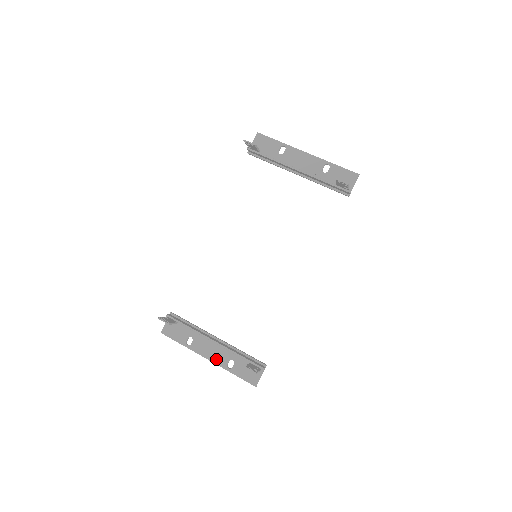
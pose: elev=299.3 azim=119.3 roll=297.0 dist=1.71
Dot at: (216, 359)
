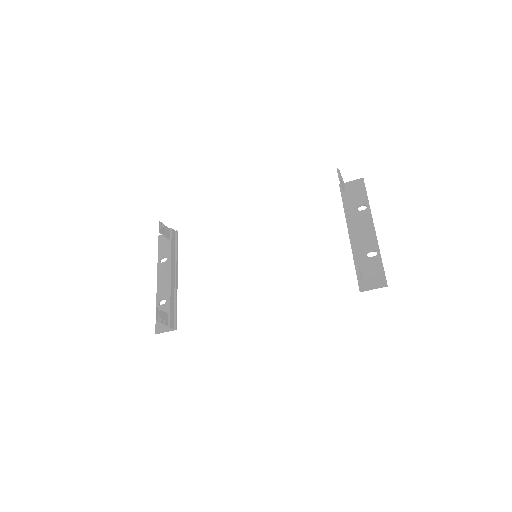
Dot at: (160, 288)
